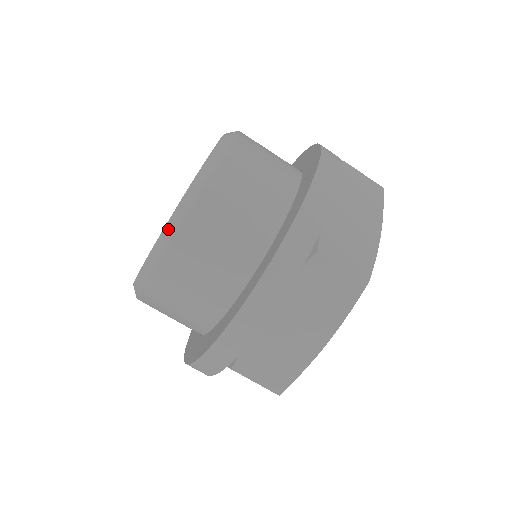
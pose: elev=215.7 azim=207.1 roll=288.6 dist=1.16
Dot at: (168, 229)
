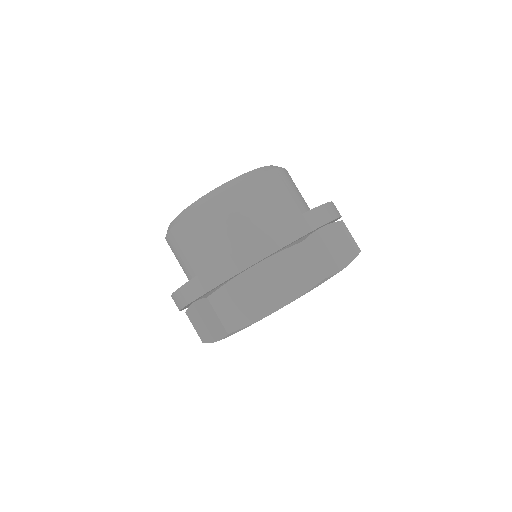
Dot at: (218, 189)
